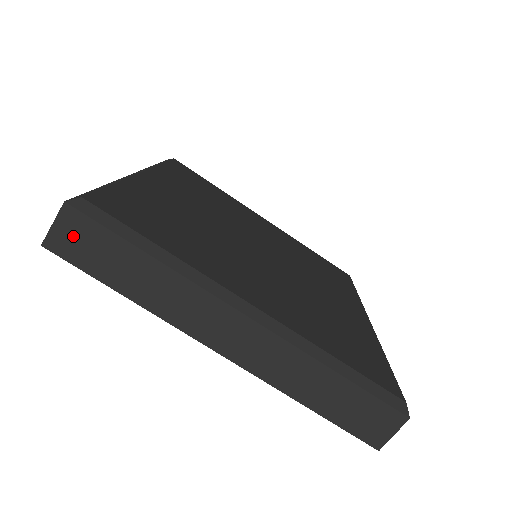
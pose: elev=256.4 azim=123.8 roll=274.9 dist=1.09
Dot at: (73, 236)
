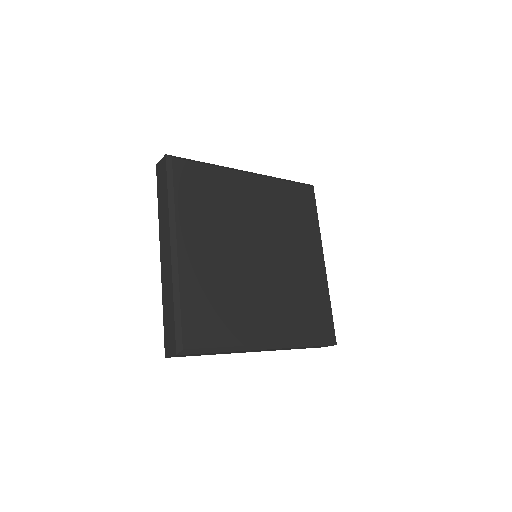
Dot at: (161, 169)
